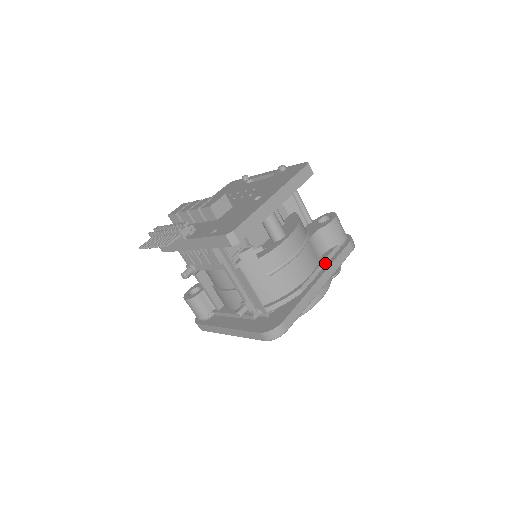
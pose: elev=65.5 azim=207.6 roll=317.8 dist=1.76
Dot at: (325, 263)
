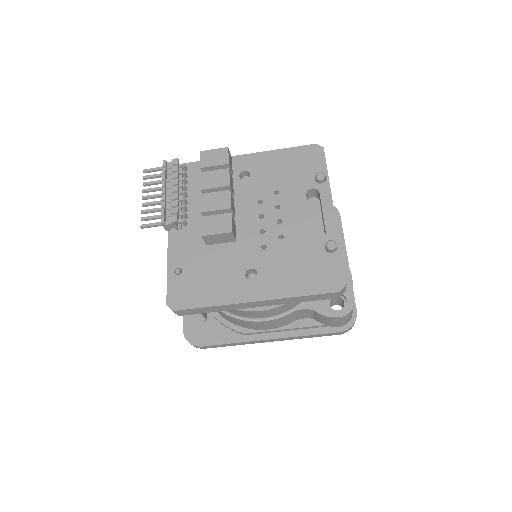
Dot at: (295, 329)
